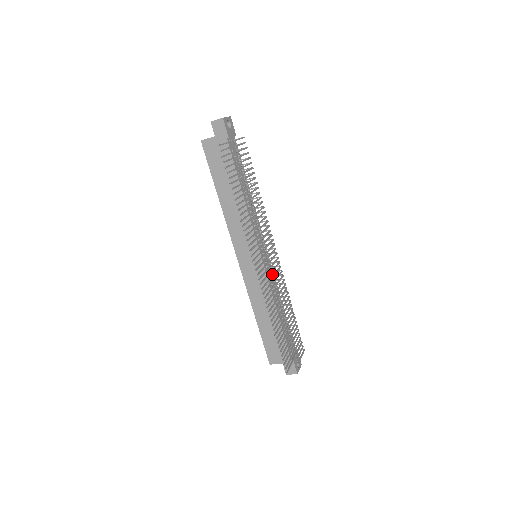
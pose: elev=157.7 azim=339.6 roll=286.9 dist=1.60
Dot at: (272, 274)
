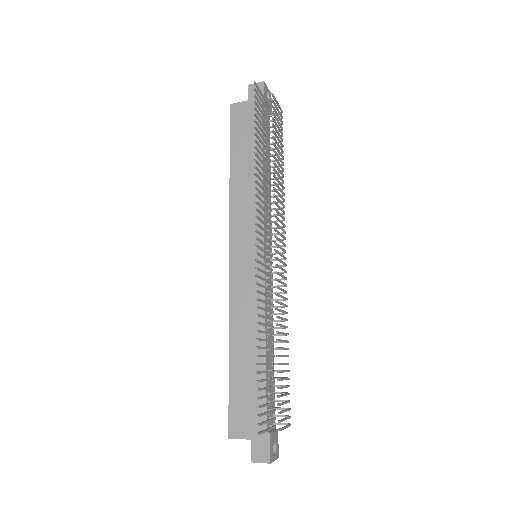
Dot at: occluded
